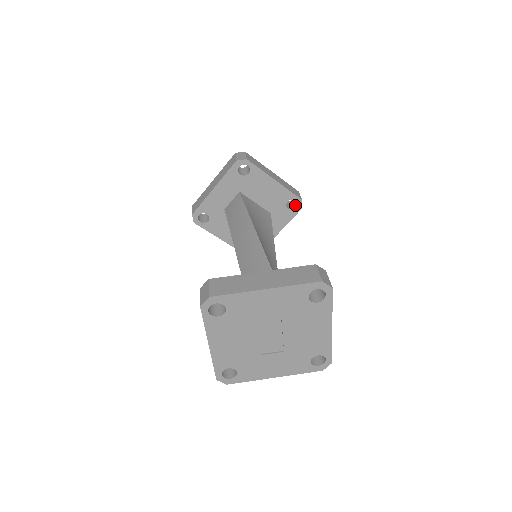
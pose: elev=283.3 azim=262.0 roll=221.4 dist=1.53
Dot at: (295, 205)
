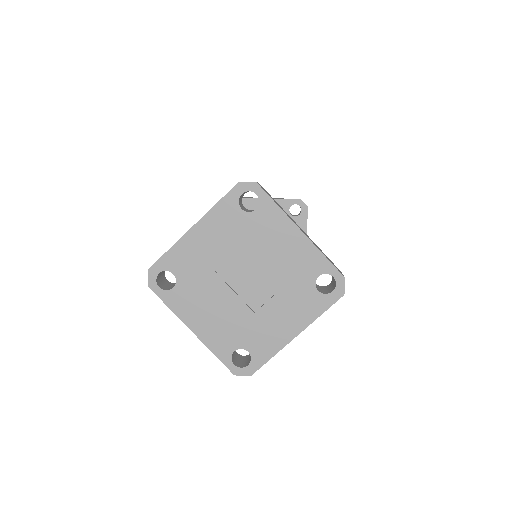
Dot at: (301, 210)
